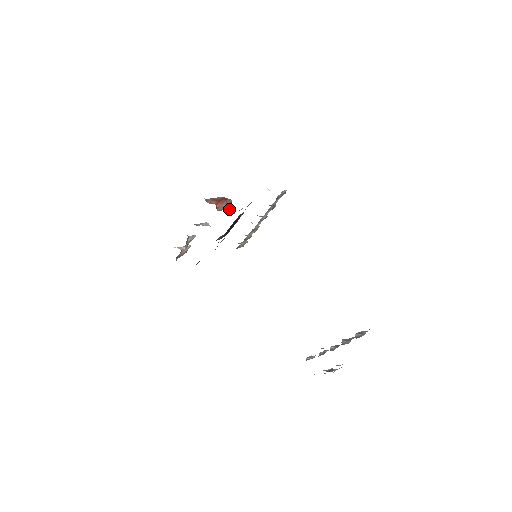
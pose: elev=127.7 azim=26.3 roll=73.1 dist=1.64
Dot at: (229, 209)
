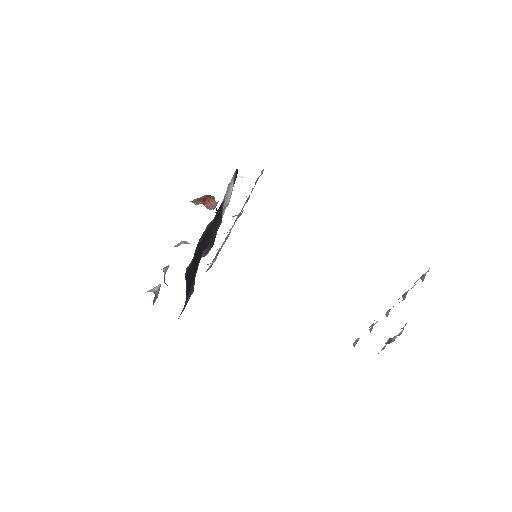
Dot at: occluded
